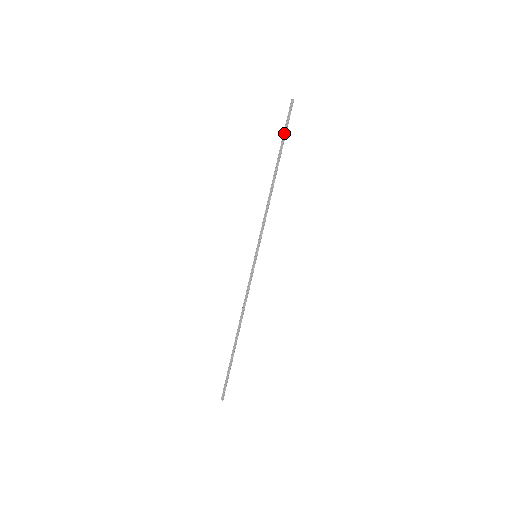
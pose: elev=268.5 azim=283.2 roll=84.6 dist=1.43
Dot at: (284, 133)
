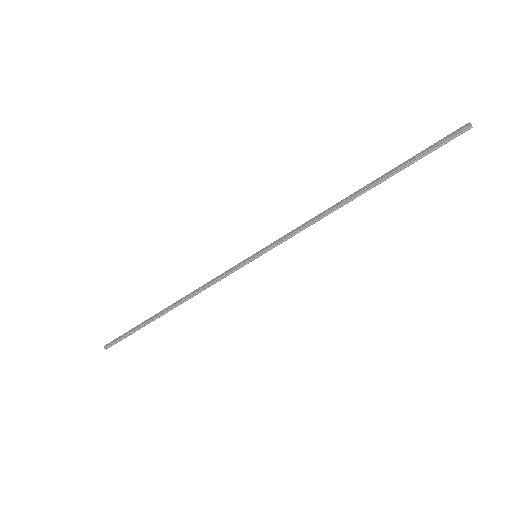
Dot at: (419, 156)
